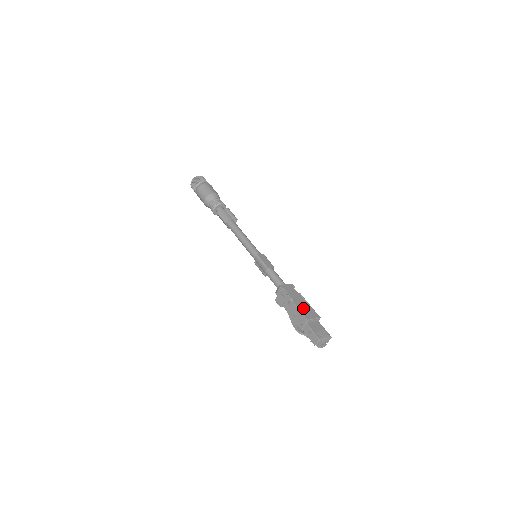
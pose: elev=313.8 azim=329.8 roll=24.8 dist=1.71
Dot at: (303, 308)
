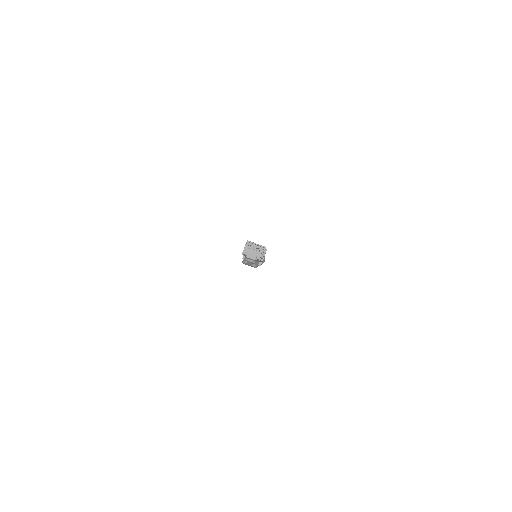
Dot at: occluded
